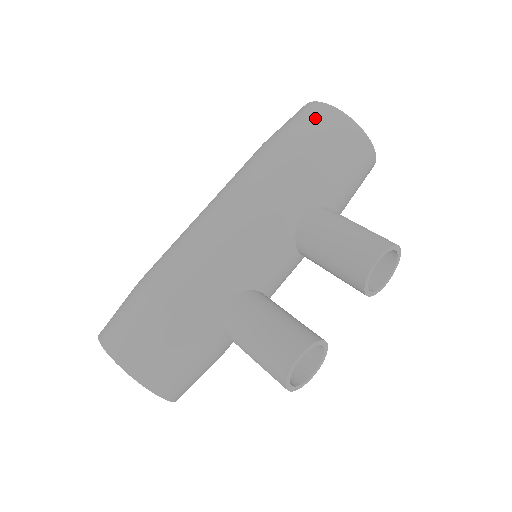
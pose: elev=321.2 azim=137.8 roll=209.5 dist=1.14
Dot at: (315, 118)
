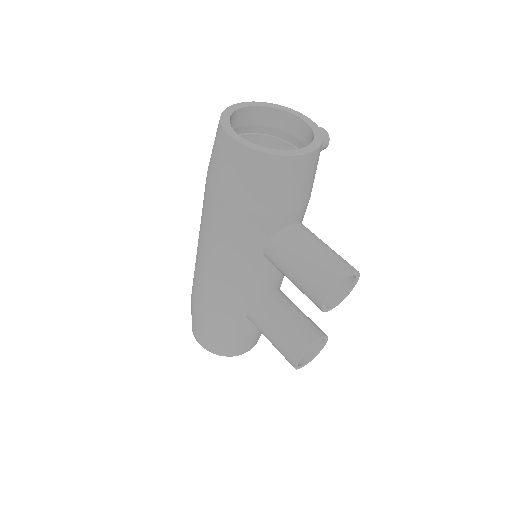
Dot at: (228, 160)
